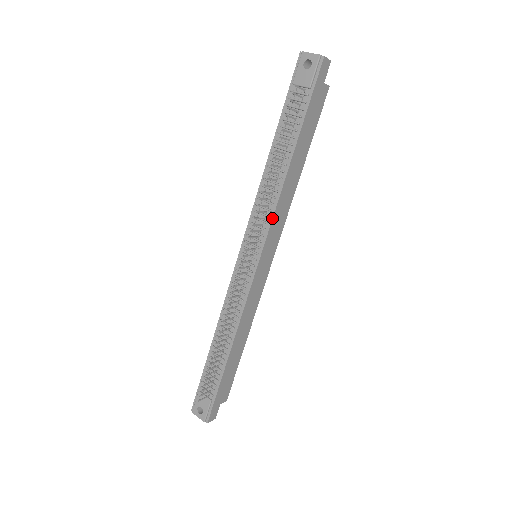
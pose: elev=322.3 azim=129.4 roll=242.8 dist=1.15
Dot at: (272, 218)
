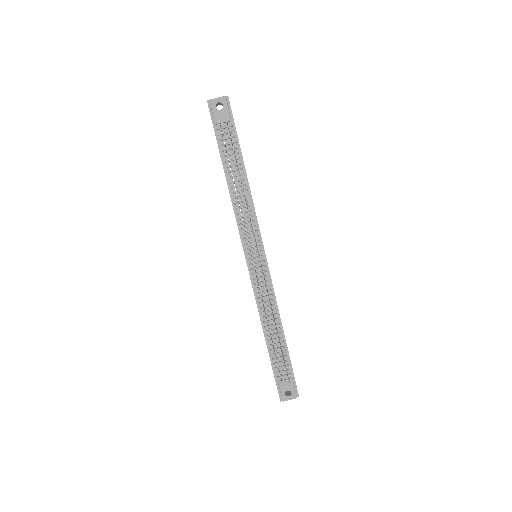
Dot at: (257, 220)
